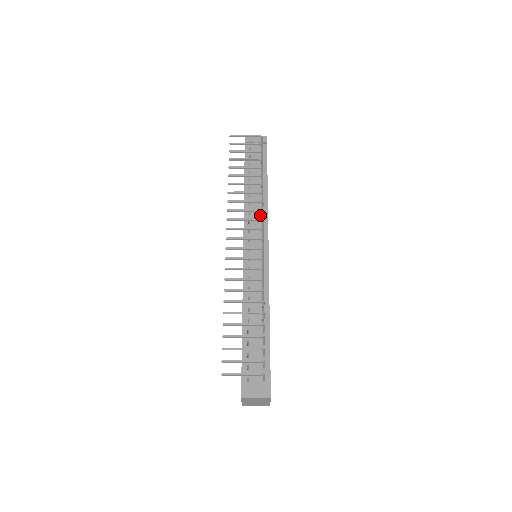
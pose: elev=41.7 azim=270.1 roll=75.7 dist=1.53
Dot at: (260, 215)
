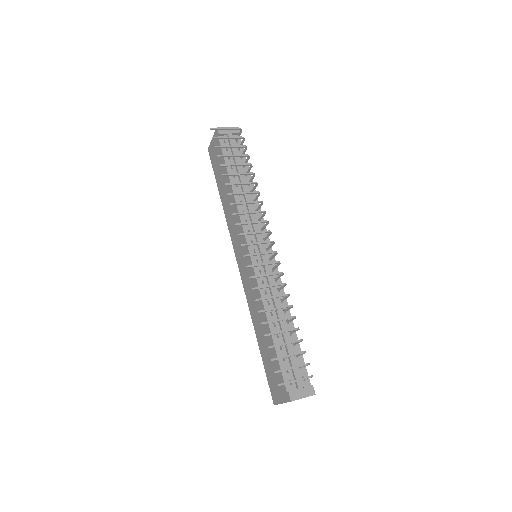
Dot at: (255, 214)
